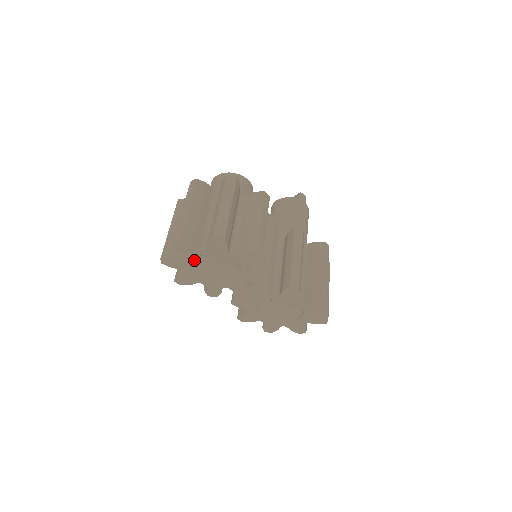
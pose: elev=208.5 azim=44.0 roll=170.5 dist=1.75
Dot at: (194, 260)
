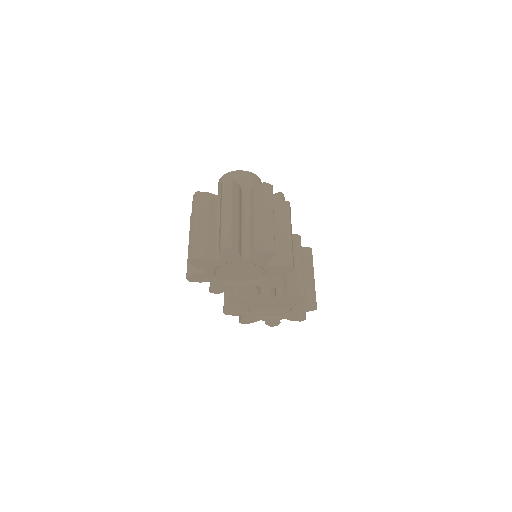
Dot at: occluded
